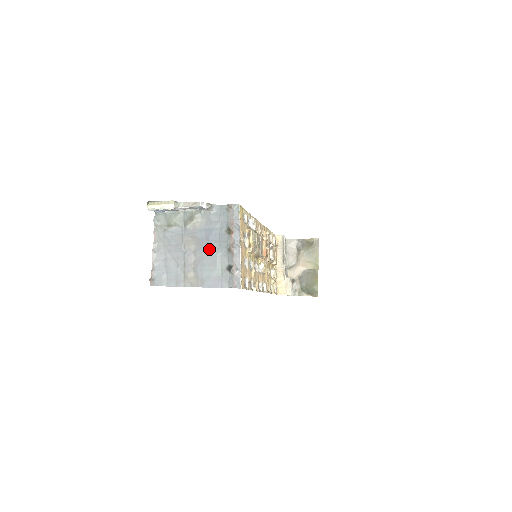
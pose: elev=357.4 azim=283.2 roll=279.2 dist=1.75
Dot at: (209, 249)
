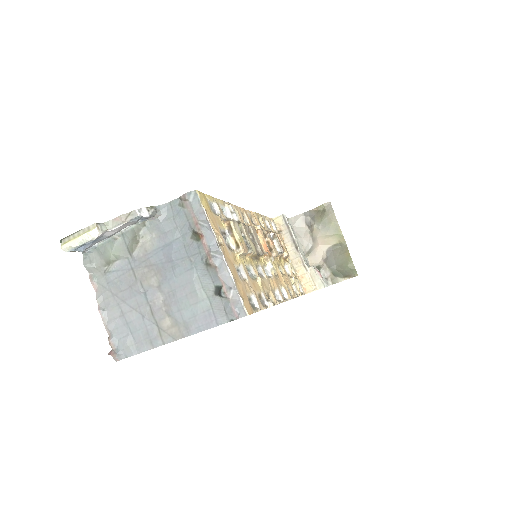
Dot at: (178, 274)
